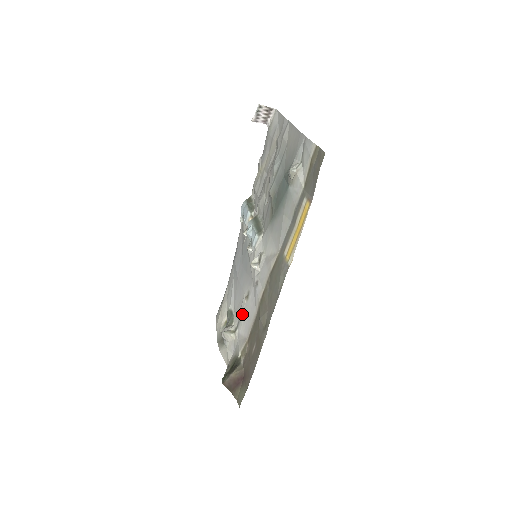
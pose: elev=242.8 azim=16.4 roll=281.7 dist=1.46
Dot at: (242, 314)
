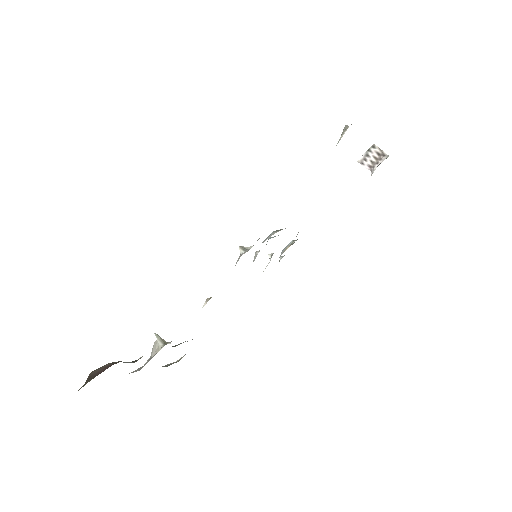
Dot at: occluded
